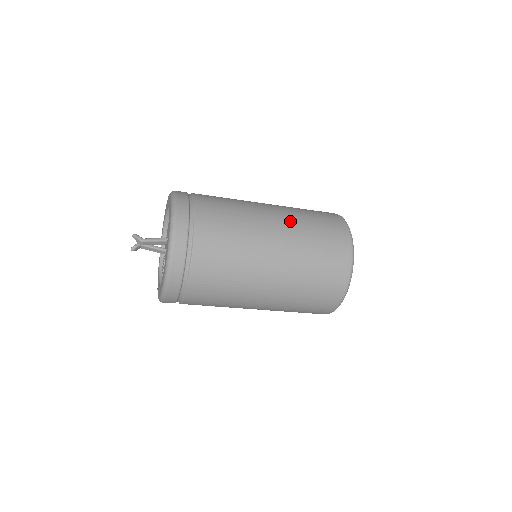
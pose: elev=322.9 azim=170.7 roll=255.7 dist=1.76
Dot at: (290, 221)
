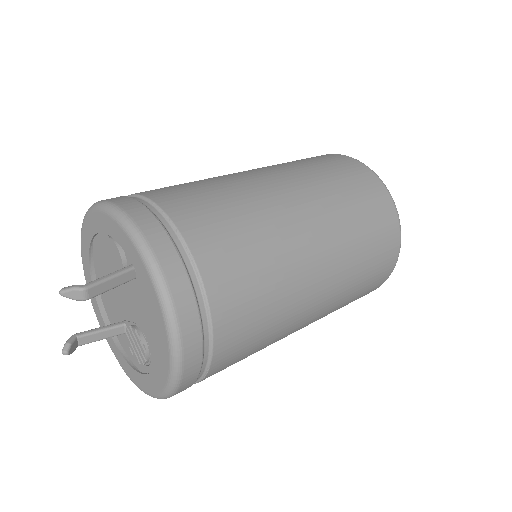
Dot at: (276, 168)
